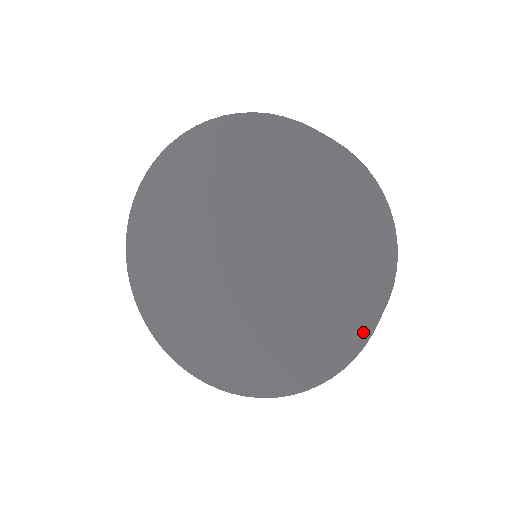
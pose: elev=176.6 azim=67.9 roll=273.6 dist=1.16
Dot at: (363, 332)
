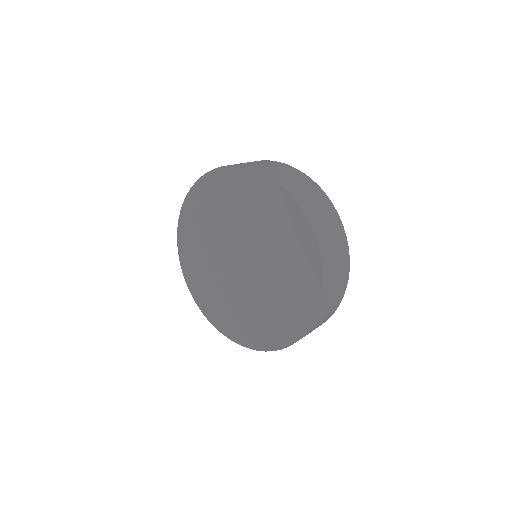
Dot at: (283, 343)
